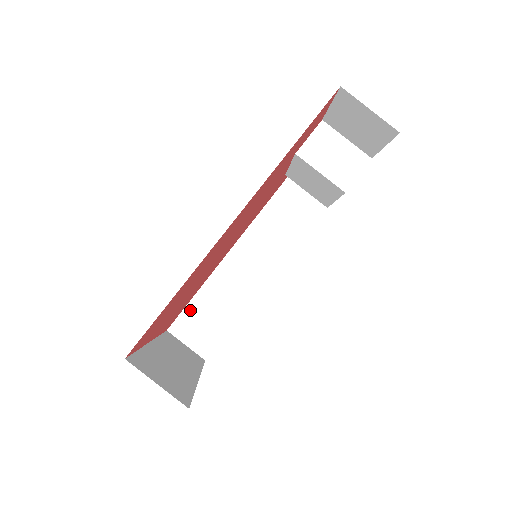
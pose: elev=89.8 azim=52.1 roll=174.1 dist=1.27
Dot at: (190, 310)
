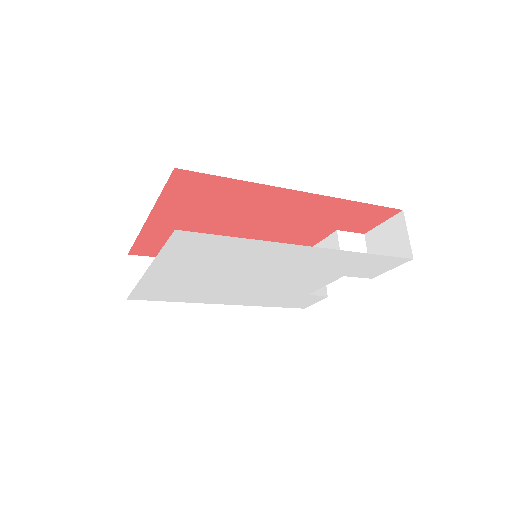
Dot at: occluded
